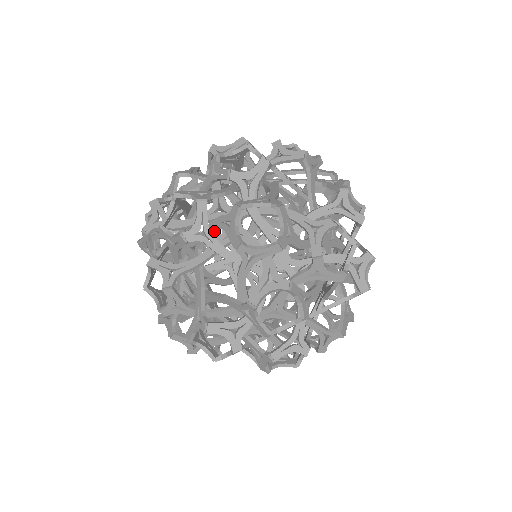
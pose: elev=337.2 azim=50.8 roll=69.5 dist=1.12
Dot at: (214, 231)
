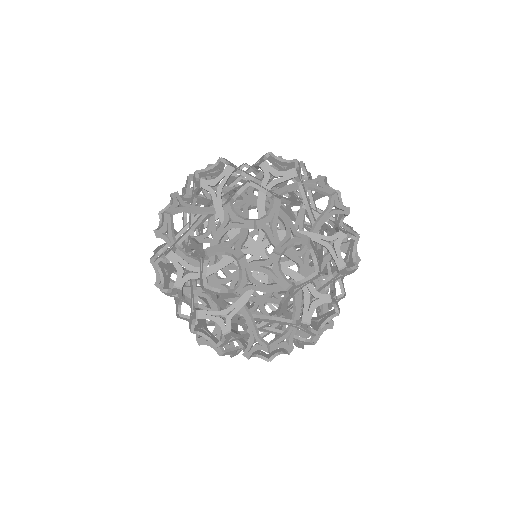
Dot at: occluded
